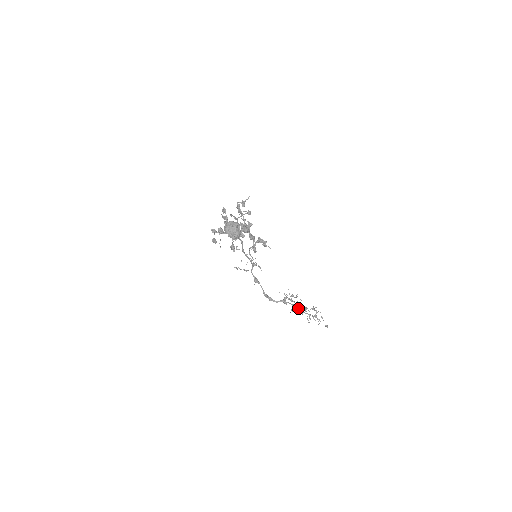
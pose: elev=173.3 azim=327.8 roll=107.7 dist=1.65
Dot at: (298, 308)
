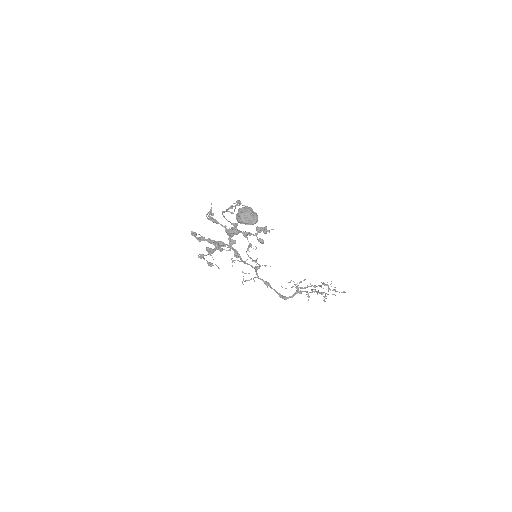
Dot at: (311, 292)
